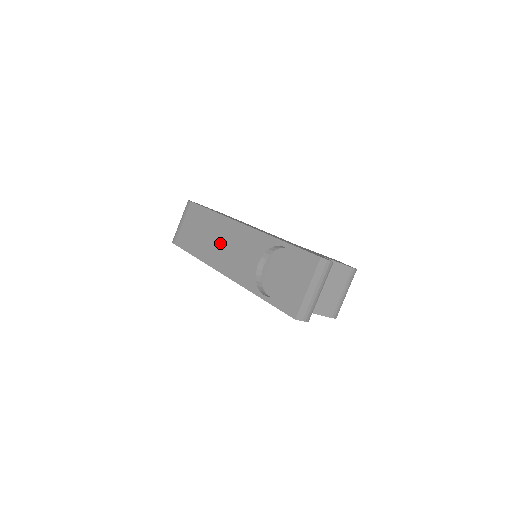
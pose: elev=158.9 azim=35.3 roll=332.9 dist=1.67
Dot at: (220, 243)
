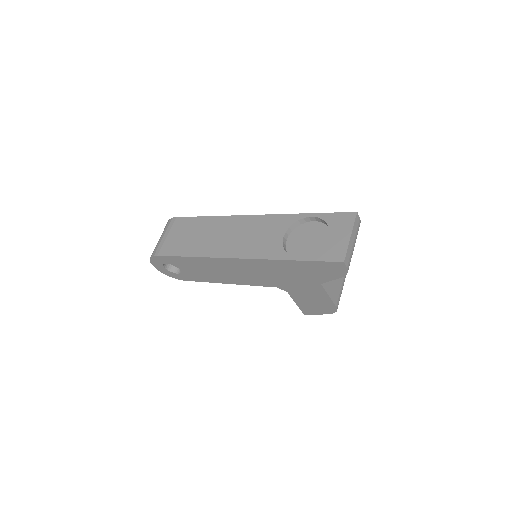
Dot at: (227, 236)
